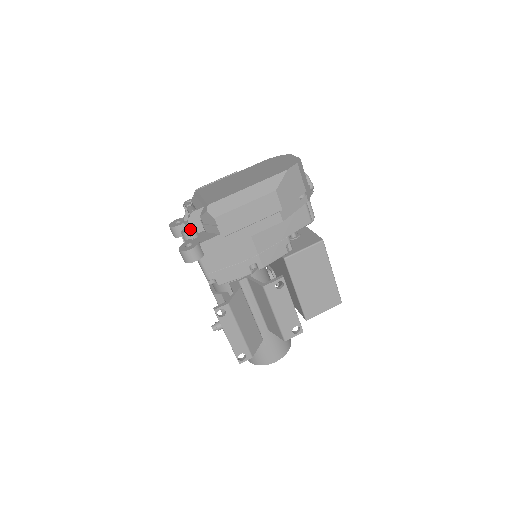
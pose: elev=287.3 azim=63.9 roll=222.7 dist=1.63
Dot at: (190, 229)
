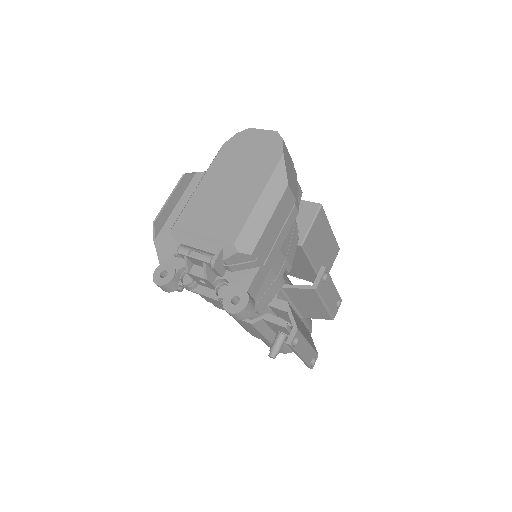
Dot at: (210, 279)
